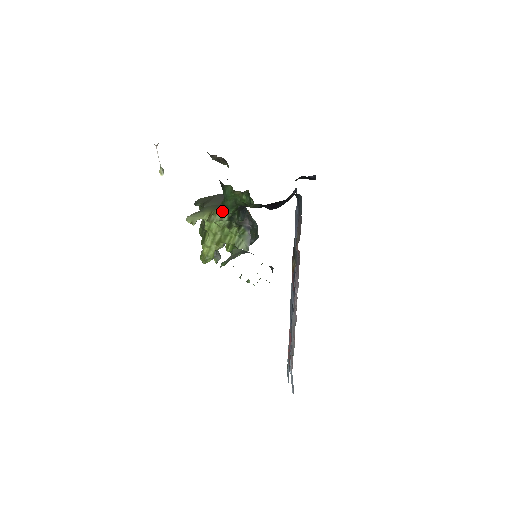
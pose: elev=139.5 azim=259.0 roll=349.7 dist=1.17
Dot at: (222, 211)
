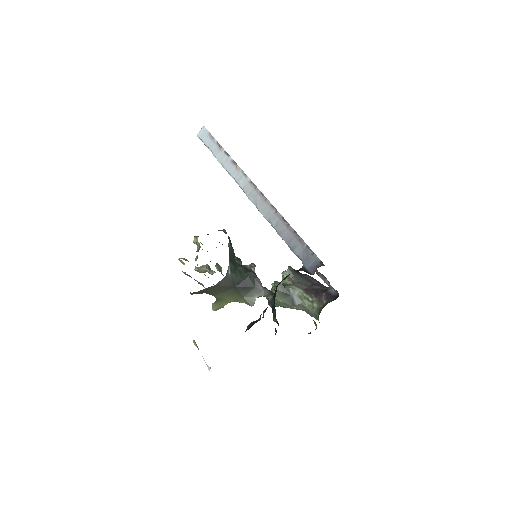
Dot at: (253, 303)
